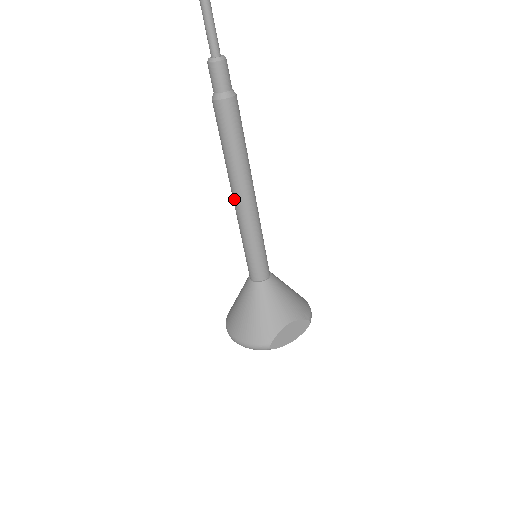
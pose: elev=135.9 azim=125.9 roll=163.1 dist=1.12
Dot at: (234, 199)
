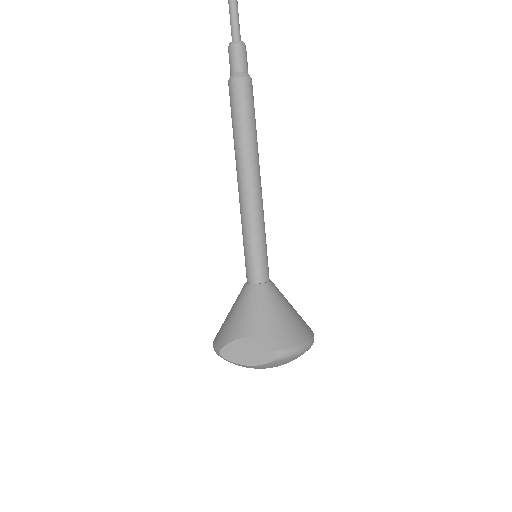
Dot at: occluded
